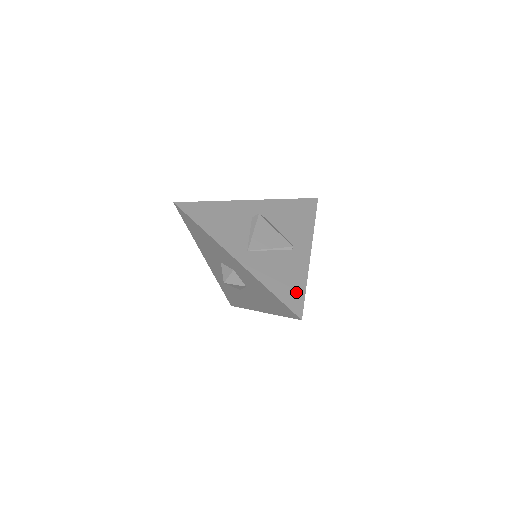
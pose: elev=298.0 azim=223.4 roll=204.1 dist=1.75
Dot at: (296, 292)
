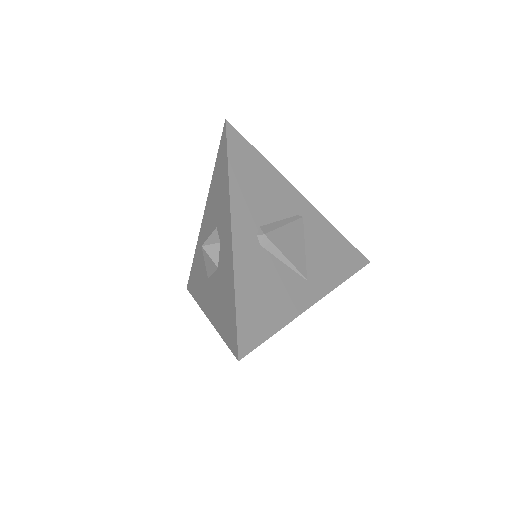
Dot at: (347, 250)
